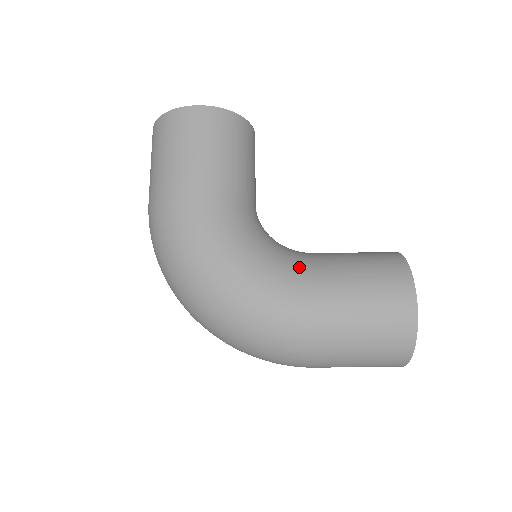
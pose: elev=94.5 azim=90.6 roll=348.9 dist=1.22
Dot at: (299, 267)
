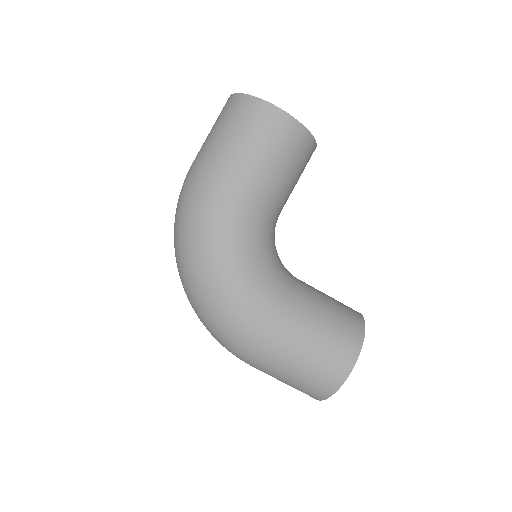
Dot at: (283, 296)
